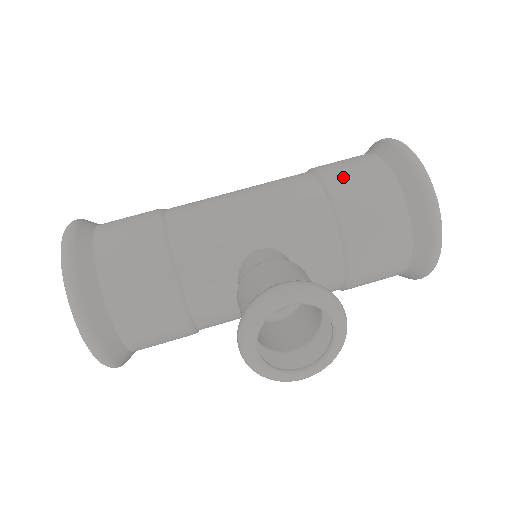
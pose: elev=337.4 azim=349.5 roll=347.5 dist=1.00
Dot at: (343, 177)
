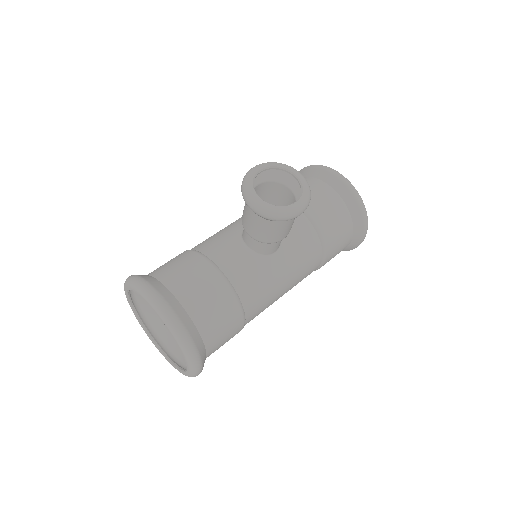
Dot at: occluded
